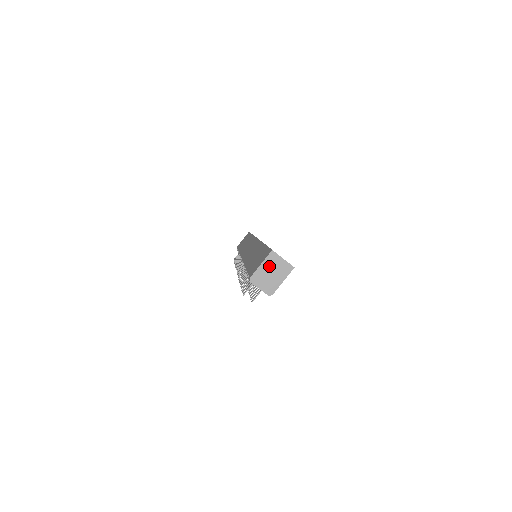
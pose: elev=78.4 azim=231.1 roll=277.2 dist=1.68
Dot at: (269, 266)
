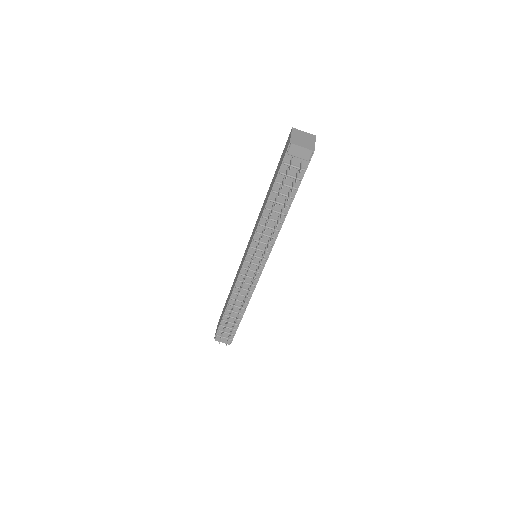
Dot at: (298, 135)
